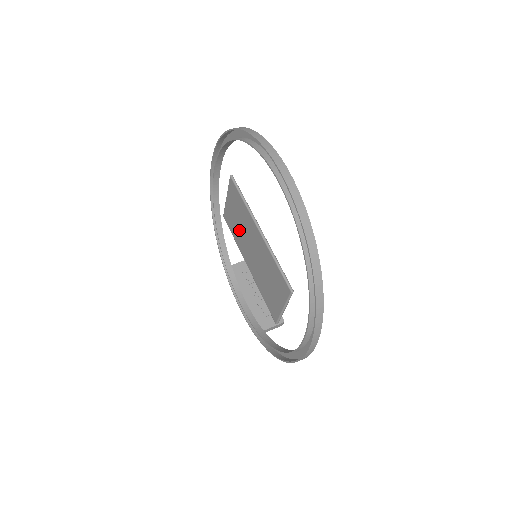
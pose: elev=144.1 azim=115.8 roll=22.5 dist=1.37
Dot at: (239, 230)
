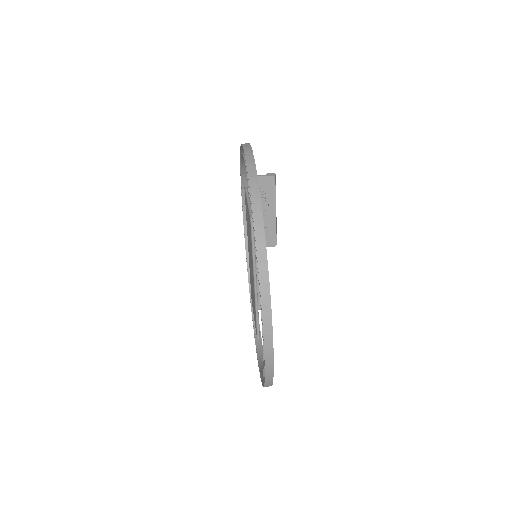
Dot at: (248, 234)
